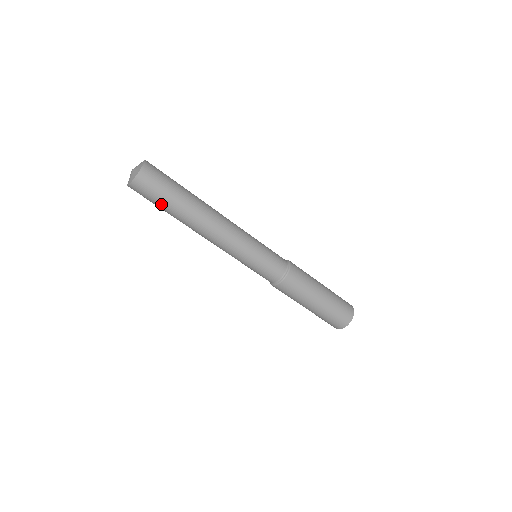
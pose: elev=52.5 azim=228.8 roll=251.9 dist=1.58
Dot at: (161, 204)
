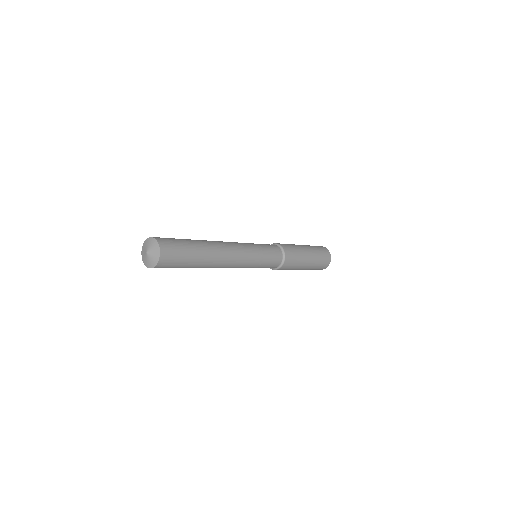
Dot at: occluded
